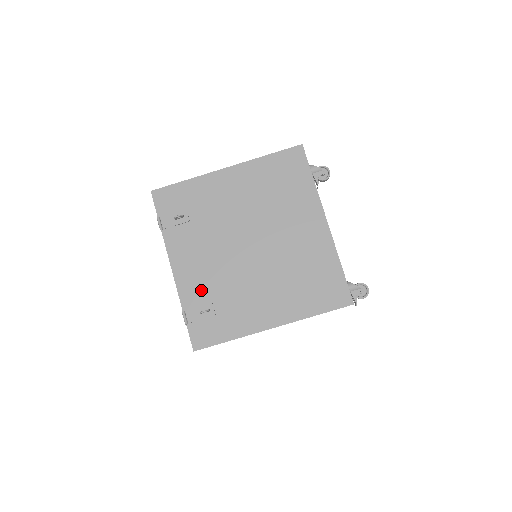
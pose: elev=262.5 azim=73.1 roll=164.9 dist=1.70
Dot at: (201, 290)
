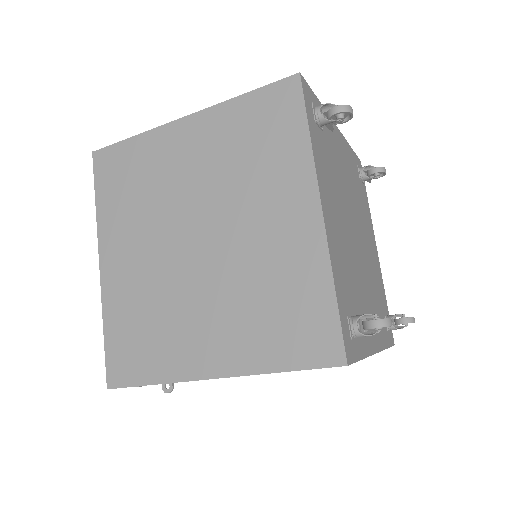
Dot at: occluded
